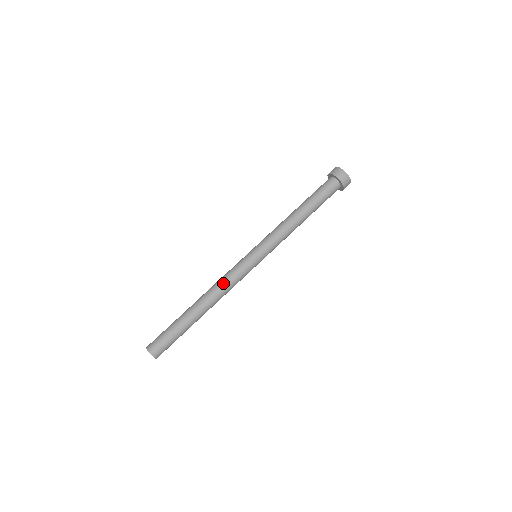
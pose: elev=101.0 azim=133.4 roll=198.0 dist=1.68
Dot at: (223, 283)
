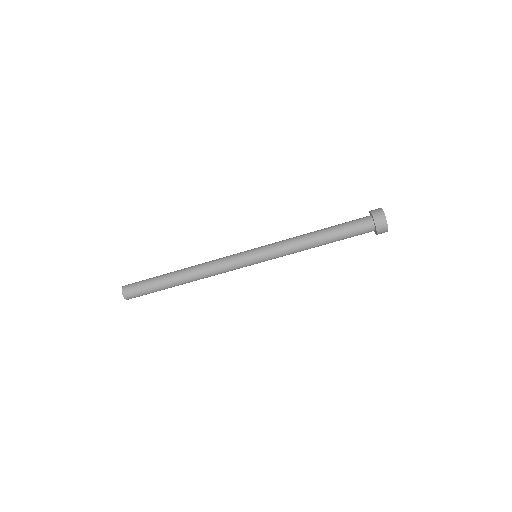
Dot at: (212, 268)
